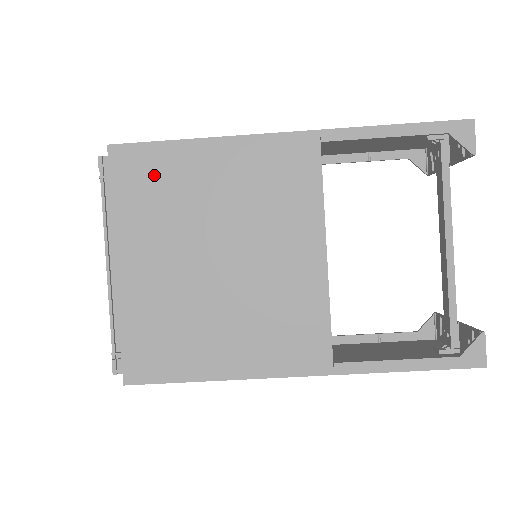
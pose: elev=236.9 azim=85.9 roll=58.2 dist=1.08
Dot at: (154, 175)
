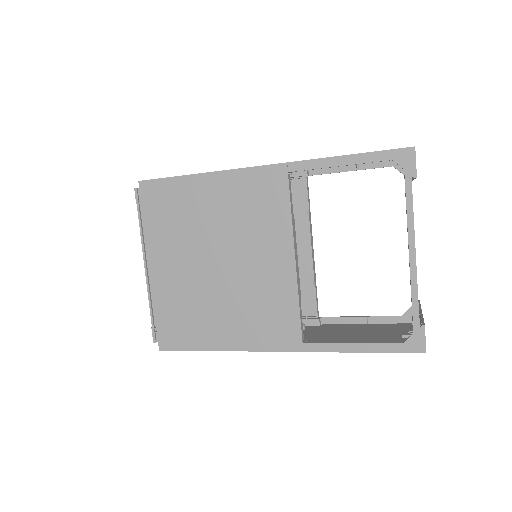
Dot at: (170, 202)
